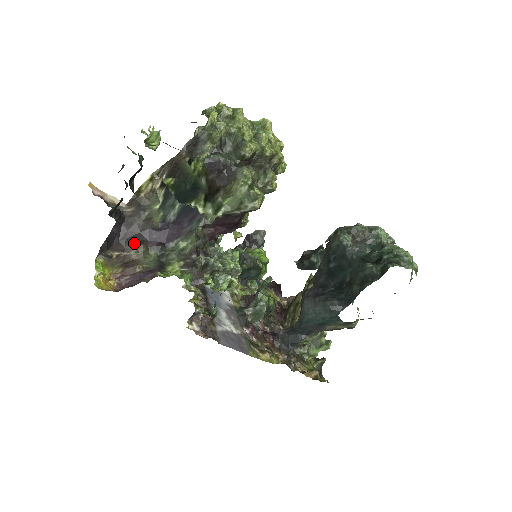
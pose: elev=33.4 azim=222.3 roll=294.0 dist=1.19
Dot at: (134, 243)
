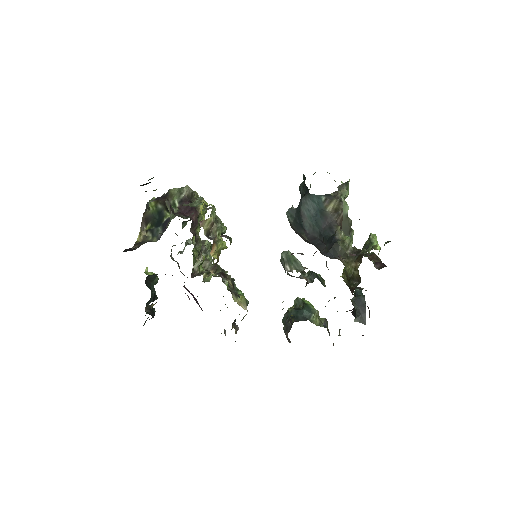
Dot at: occluded
